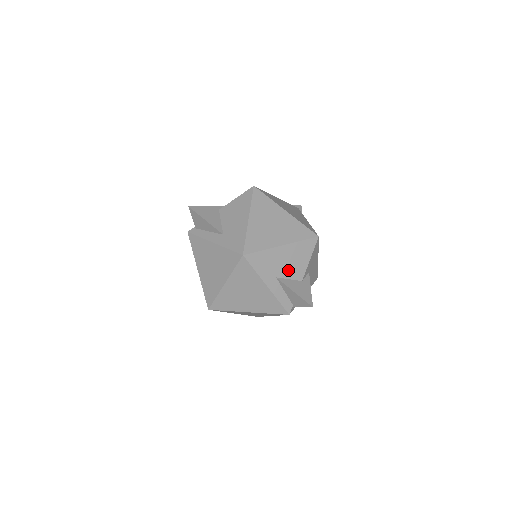
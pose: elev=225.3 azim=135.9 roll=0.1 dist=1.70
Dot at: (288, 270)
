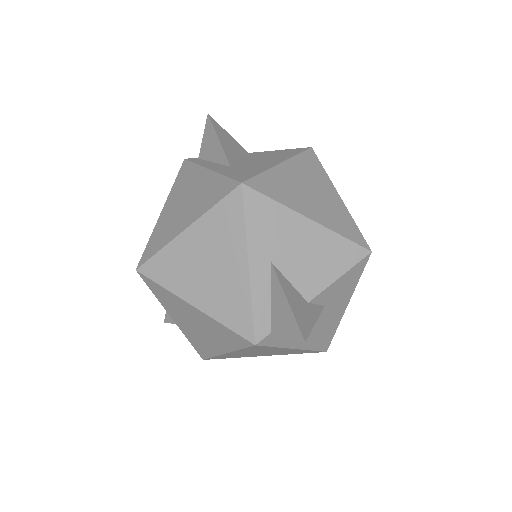
Dot at: (297, 266)
